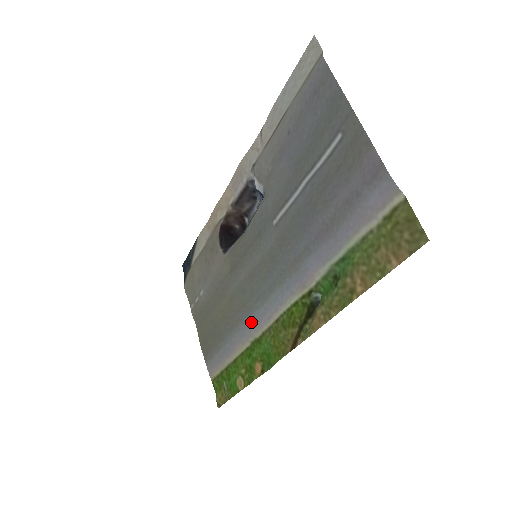
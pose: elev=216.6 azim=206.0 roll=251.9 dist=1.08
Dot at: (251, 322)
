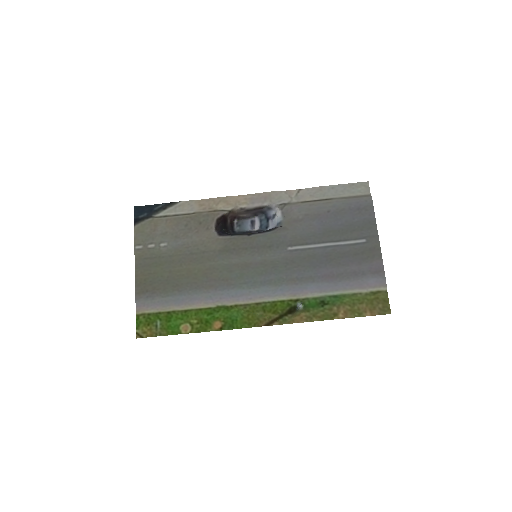
Dot at: (227, 293)
